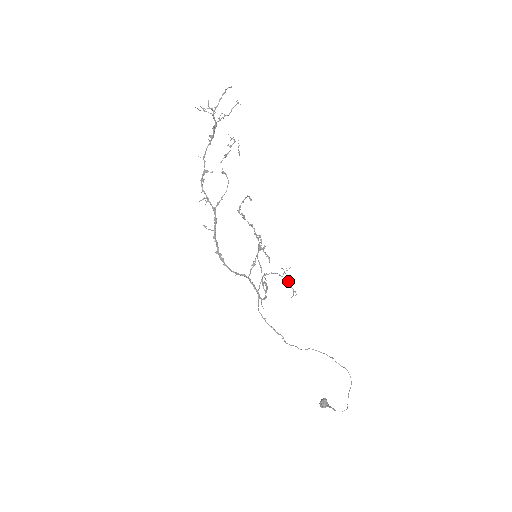
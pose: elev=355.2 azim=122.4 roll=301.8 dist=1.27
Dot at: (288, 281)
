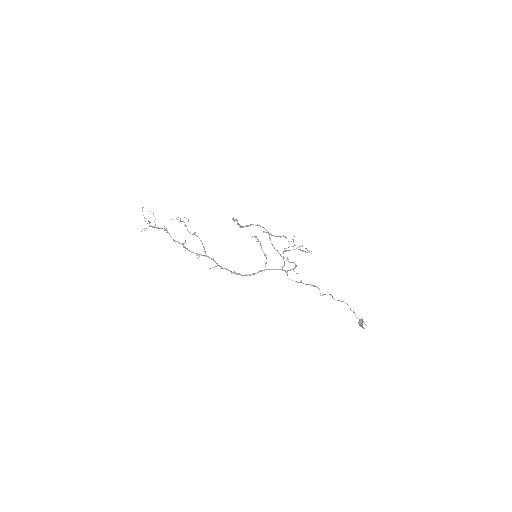
Dot at: (300, 246)
